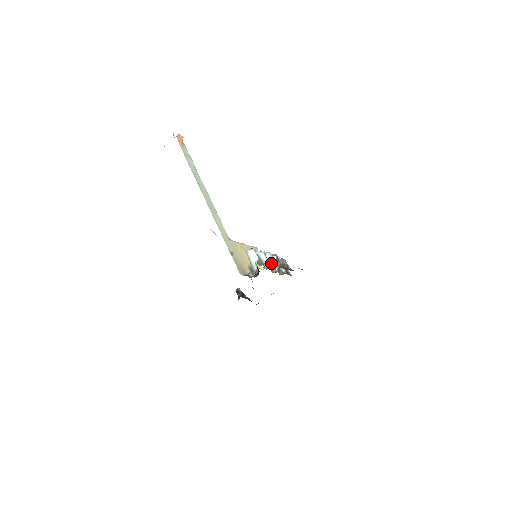
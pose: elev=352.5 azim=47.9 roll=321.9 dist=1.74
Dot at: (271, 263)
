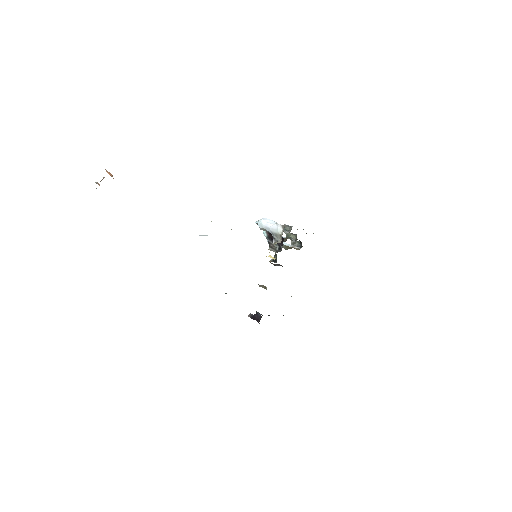
Dot at: (288, 228)
